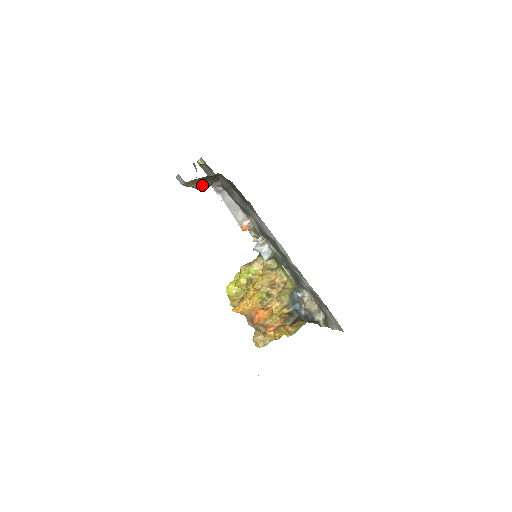
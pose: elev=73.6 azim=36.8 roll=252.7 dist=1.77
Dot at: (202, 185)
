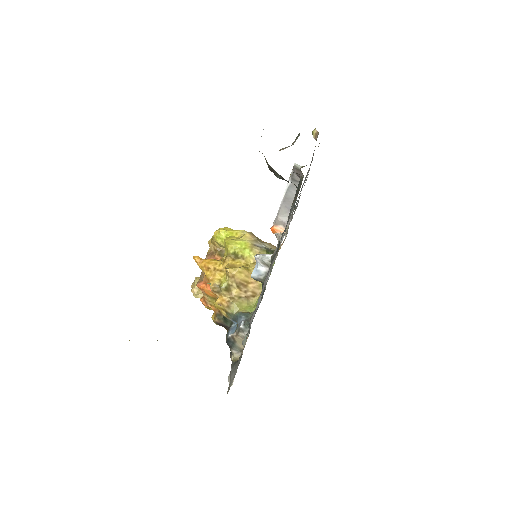
Dot at: (272, 169)
